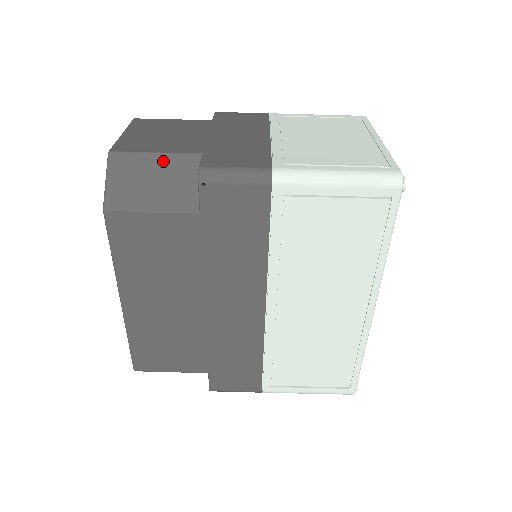
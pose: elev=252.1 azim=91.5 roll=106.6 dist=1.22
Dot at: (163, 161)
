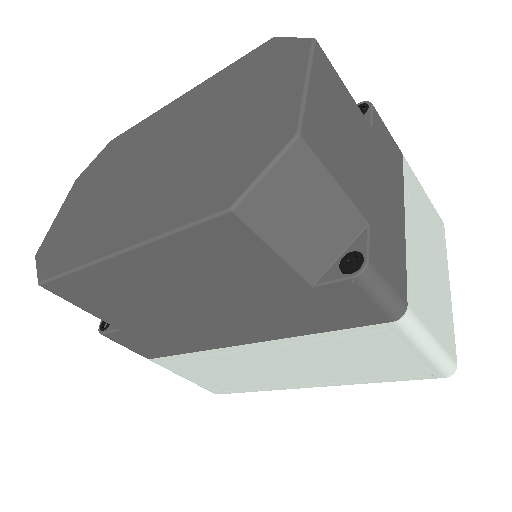
Dot at: (335, 201)
